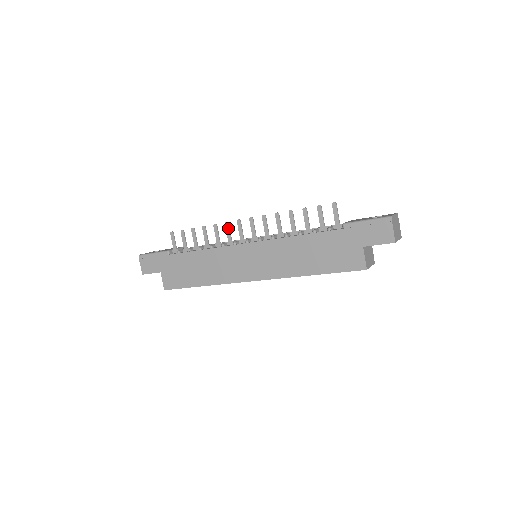
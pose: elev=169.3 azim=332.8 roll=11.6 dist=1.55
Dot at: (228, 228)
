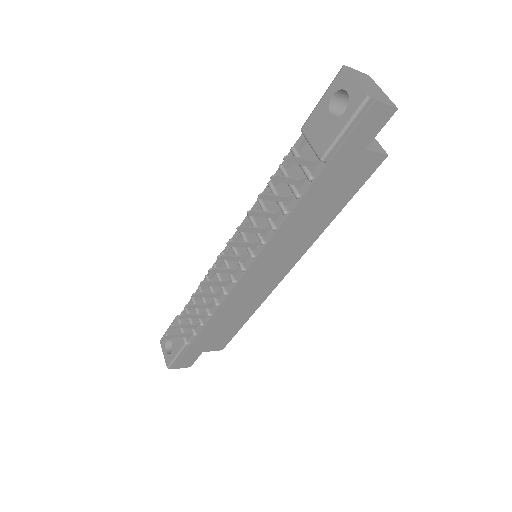
Dot at: (209, 283)
